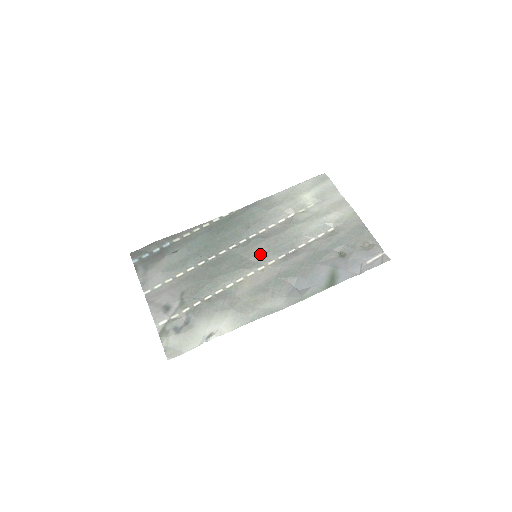
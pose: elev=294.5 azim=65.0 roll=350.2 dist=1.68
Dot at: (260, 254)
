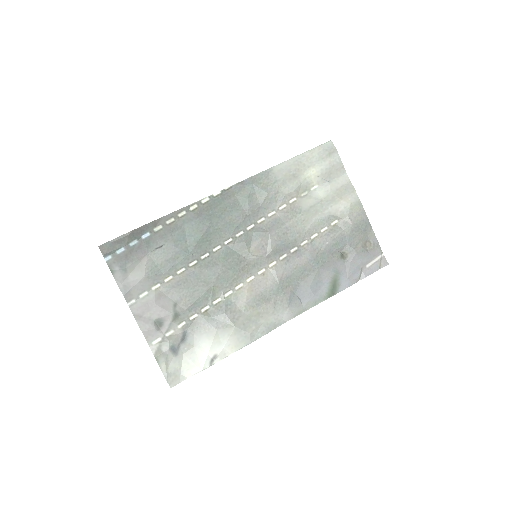
Dot at: (260, 254)
